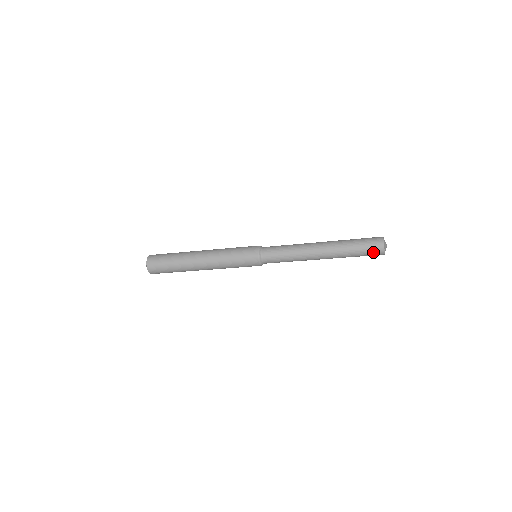
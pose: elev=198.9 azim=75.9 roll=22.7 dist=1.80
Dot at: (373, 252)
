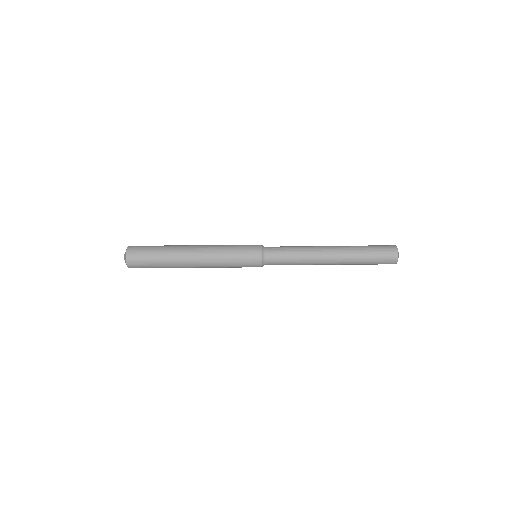
Dot at: (386, 261)
